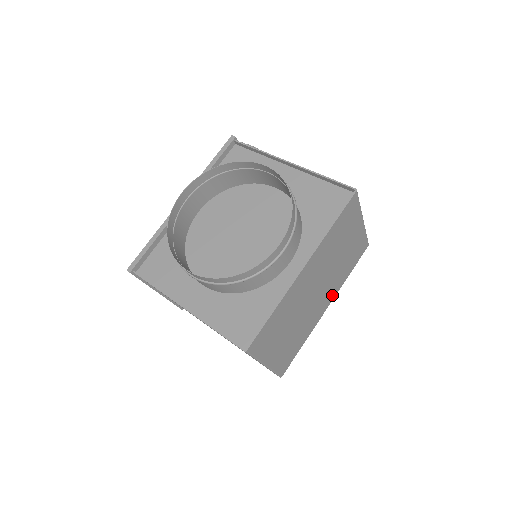
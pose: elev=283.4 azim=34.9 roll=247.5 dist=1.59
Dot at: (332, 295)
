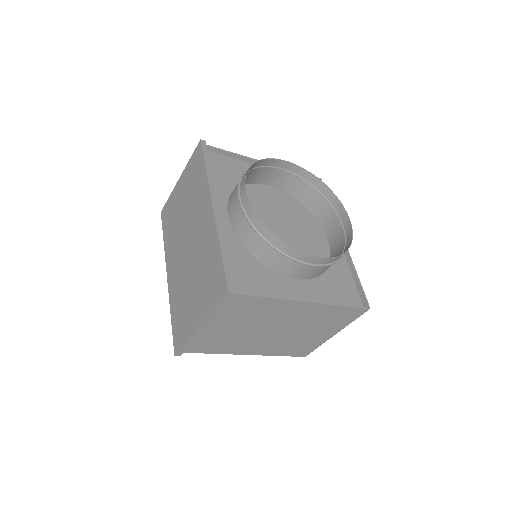
Dot at: occluded
